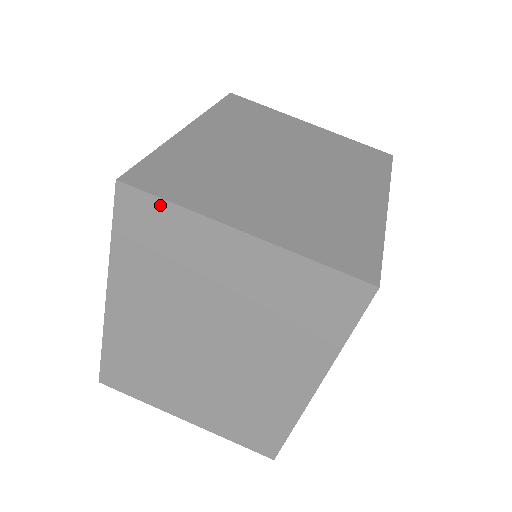
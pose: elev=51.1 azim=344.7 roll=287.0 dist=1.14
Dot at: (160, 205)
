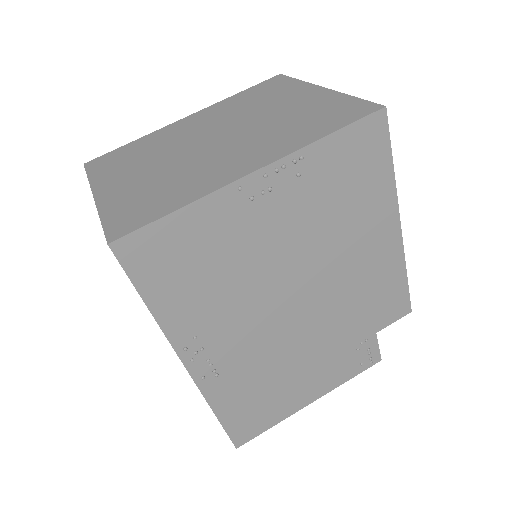
Dot at: (290, 80)
